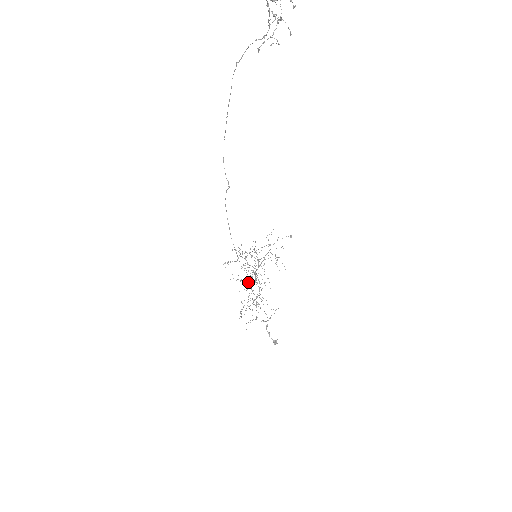
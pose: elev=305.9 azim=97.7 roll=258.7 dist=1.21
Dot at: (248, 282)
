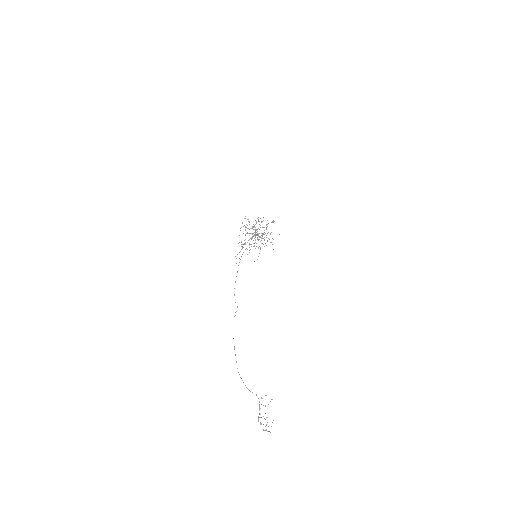
Dot at: occluded
